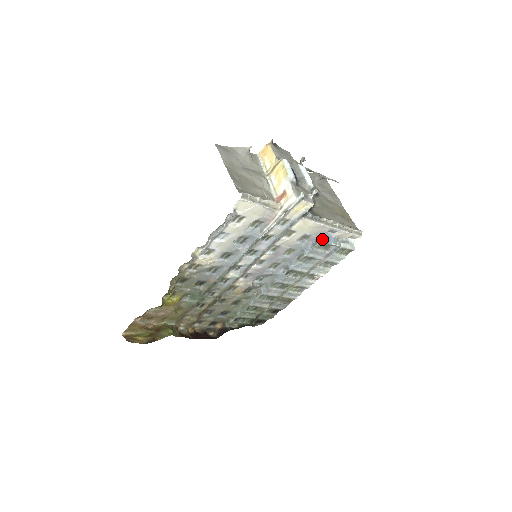
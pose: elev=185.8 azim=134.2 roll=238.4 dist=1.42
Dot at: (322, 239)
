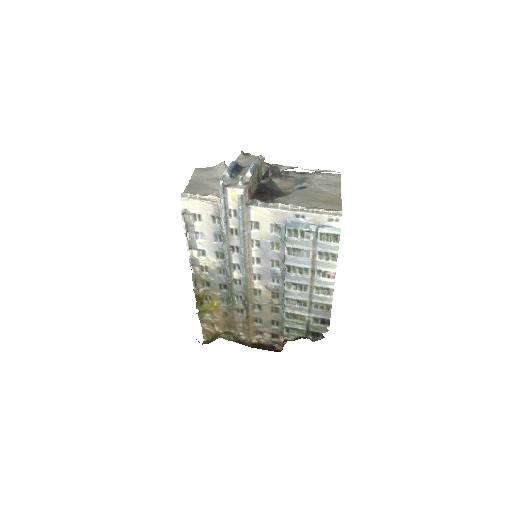
Dot at: (288, 226)
